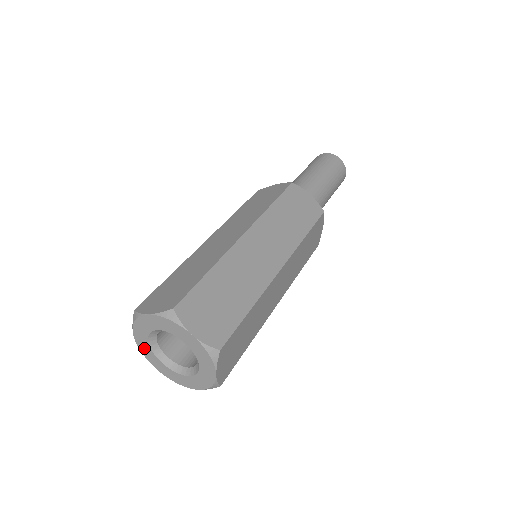
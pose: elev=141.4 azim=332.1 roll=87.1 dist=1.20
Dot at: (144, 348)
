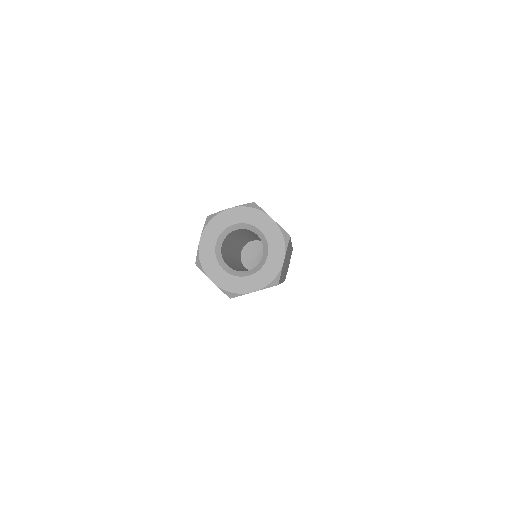
Dot at: (228, 283)
